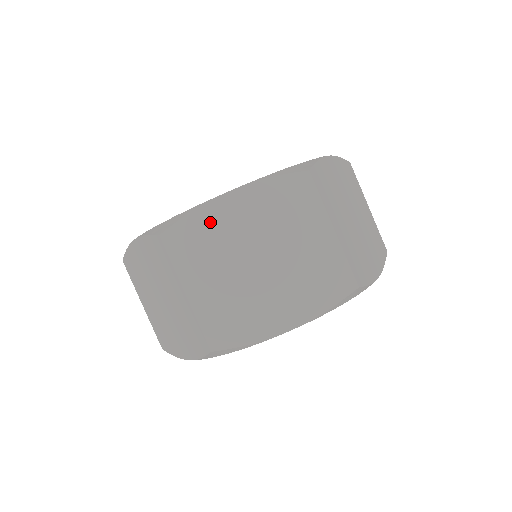
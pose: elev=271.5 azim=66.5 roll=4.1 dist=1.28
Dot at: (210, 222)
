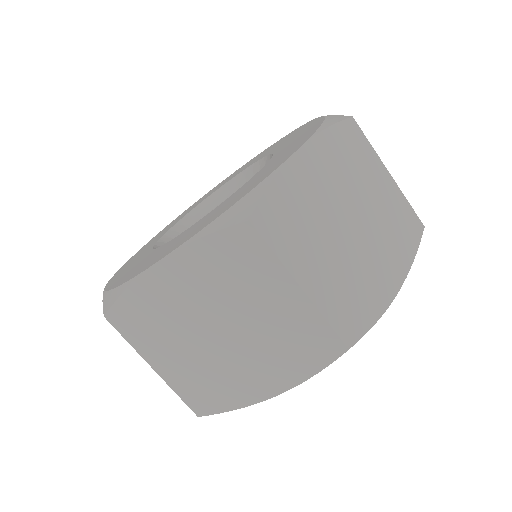
Dot at: (293, 190)
